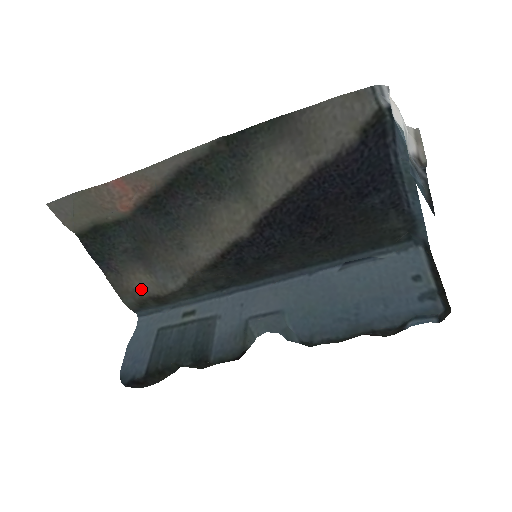
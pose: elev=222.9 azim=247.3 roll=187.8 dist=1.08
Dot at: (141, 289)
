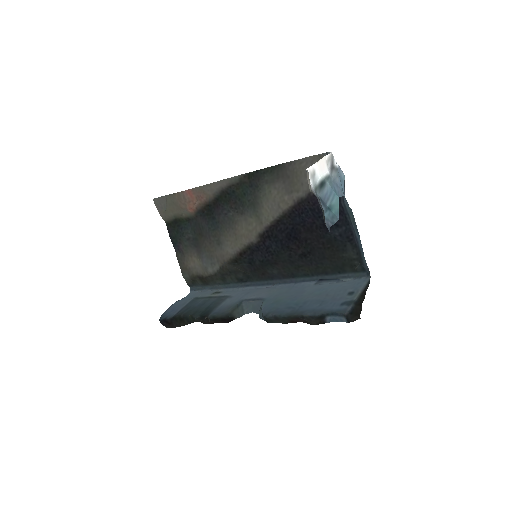
Dot at: (194, 269)
